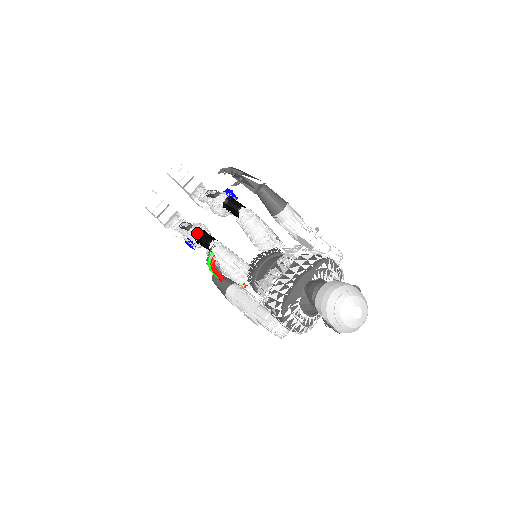
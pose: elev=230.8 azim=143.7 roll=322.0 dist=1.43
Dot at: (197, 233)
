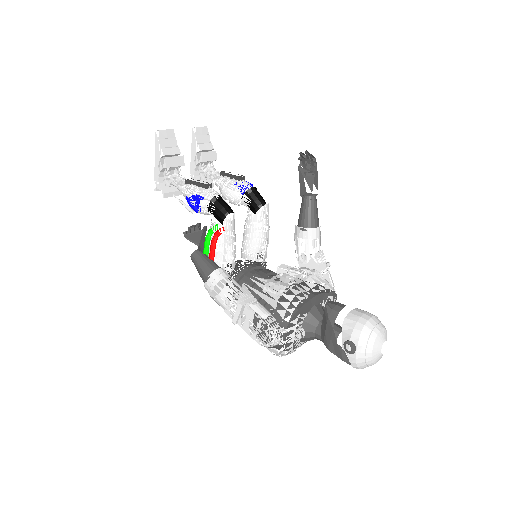
Dot at: (219, 195)
